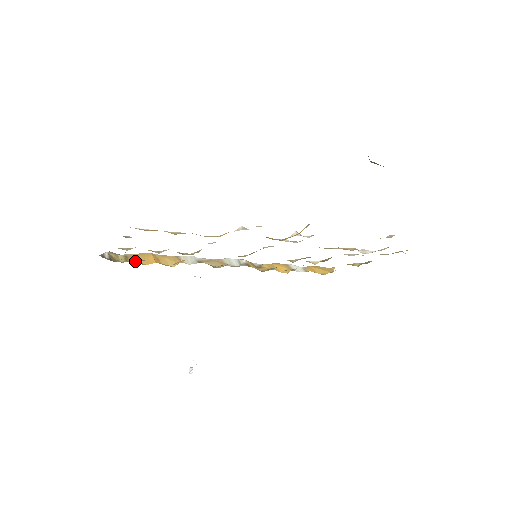
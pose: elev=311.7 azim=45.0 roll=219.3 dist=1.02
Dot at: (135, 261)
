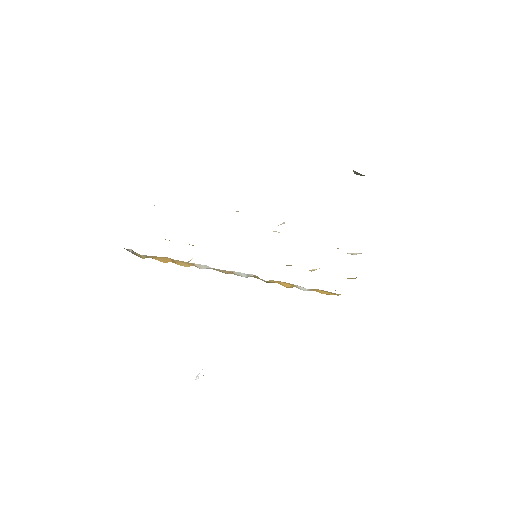
Dot at: occluded
